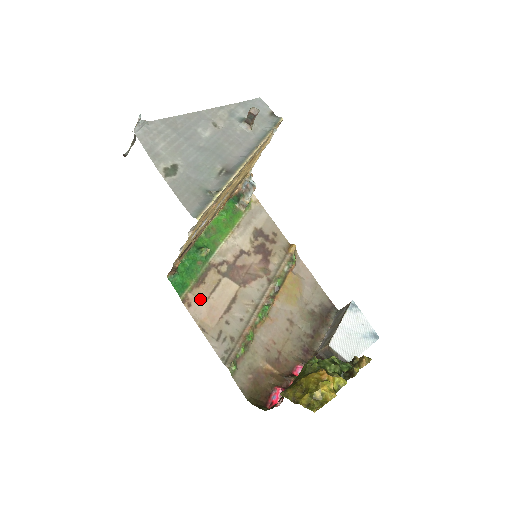
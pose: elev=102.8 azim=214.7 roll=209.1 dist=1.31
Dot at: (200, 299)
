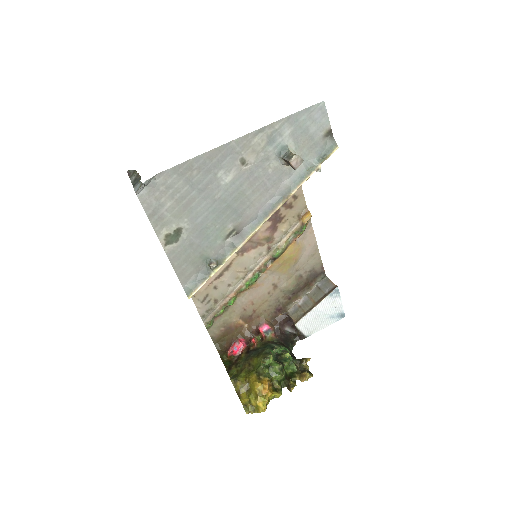
Dot at: occluded
